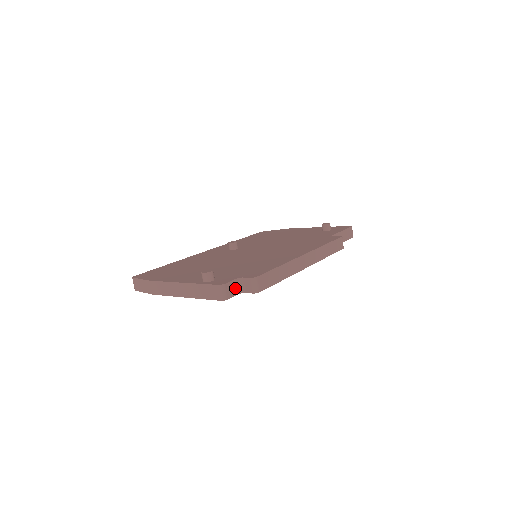
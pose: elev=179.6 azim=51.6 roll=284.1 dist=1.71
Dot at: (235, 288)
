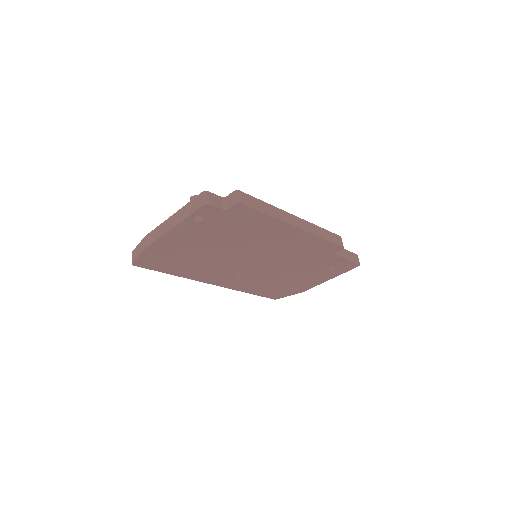
Dot at: (219, 202)
